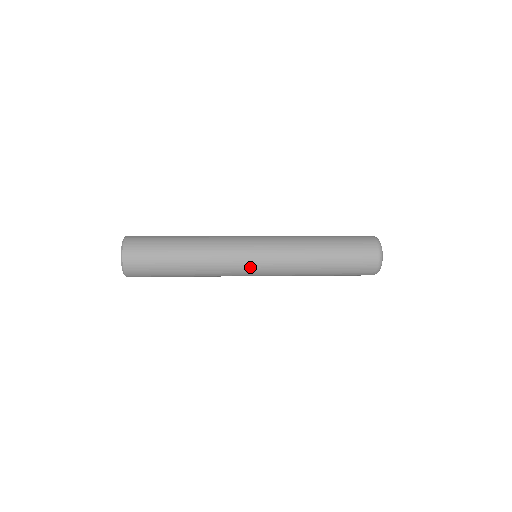
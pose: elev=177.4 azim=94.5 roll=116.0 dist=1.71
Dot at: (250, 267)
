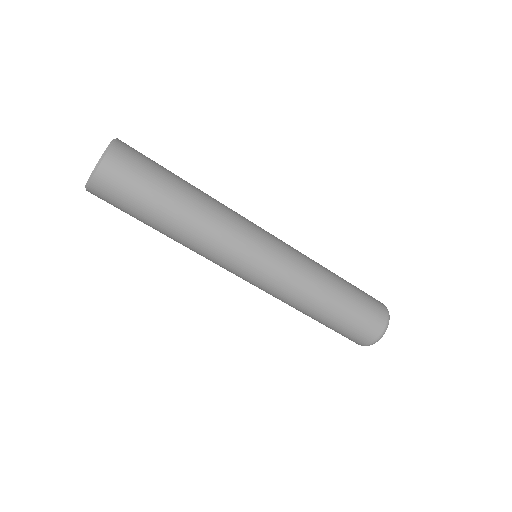
Dot at: (262, 229)
